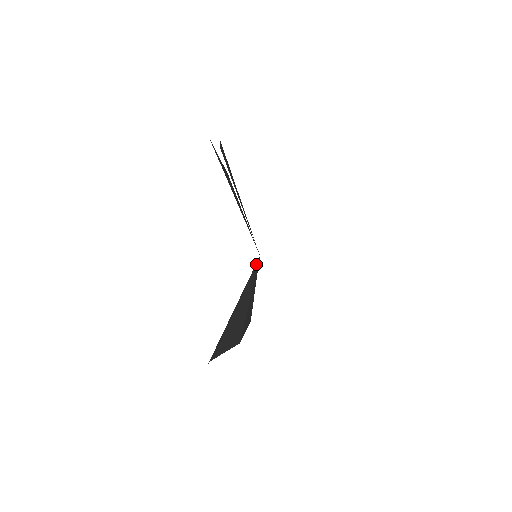
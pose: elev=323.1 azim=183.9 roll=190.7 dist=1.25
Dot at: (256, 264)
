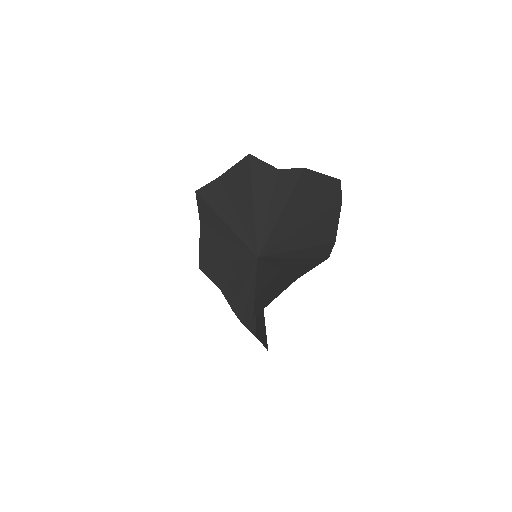
Dot at: (262, 258)
